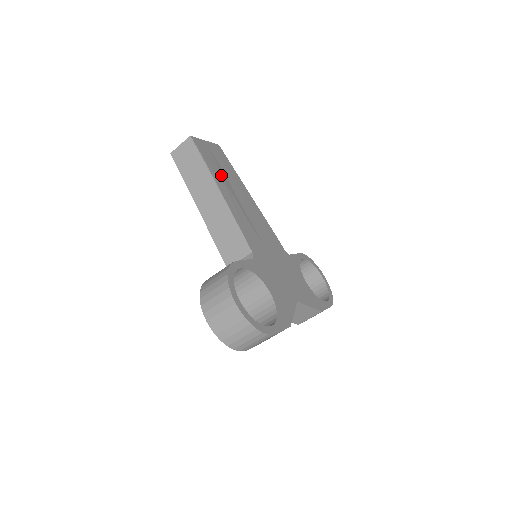
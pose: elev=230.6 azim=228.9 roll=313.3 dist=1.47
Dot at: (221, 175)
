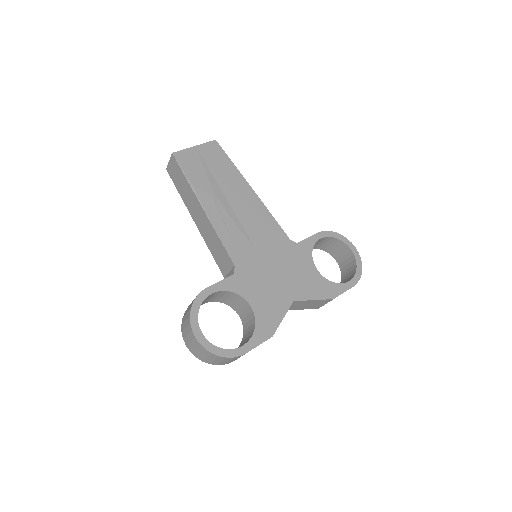
Dot at: (208, 184)
